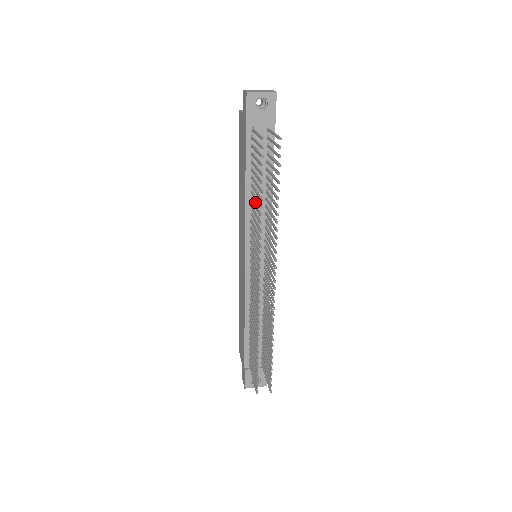
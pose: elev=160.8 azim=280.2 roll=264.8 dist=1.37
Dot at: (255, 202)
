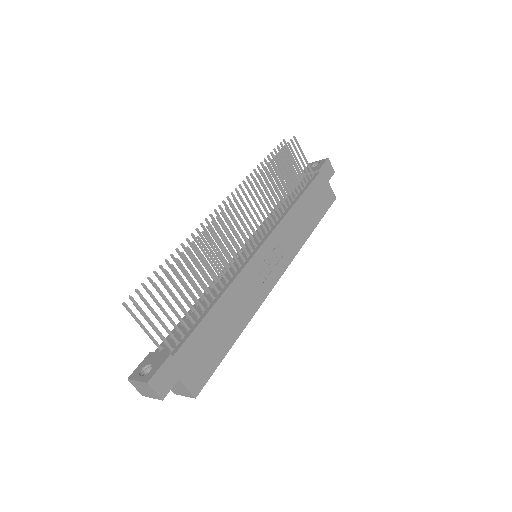
Dot at: occluded
